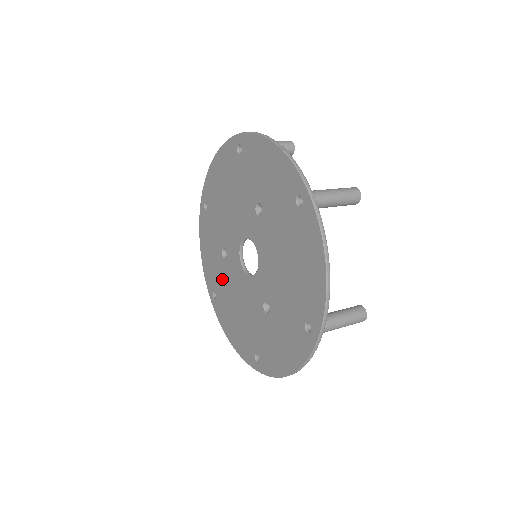
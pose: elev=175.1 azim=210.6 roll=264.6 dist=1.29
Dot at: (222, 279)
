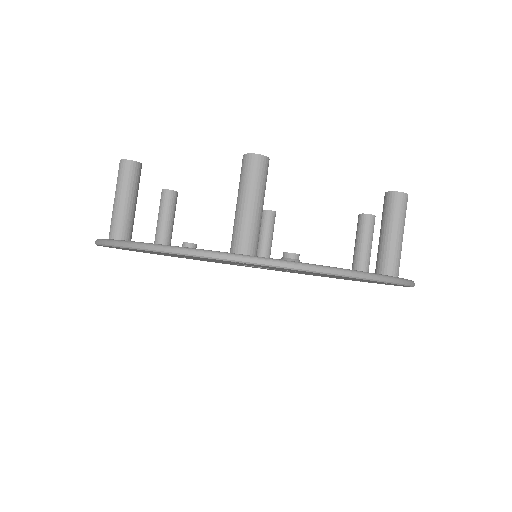
Dot at: occluded
